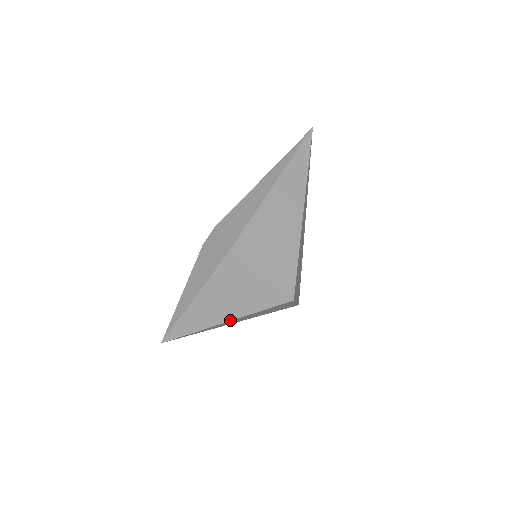
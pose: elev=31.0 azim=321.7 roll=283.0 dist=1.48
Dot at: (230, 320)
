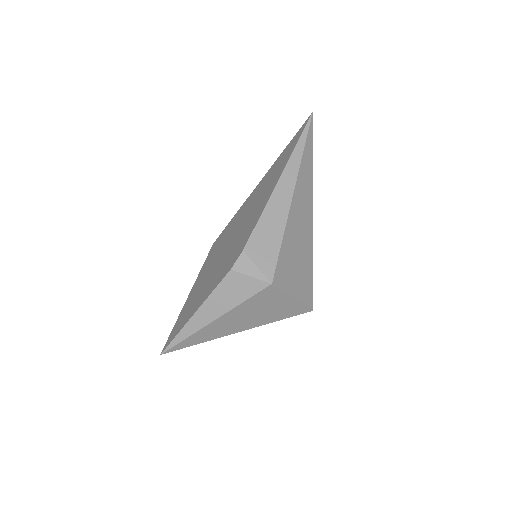
Dot at: occluded
